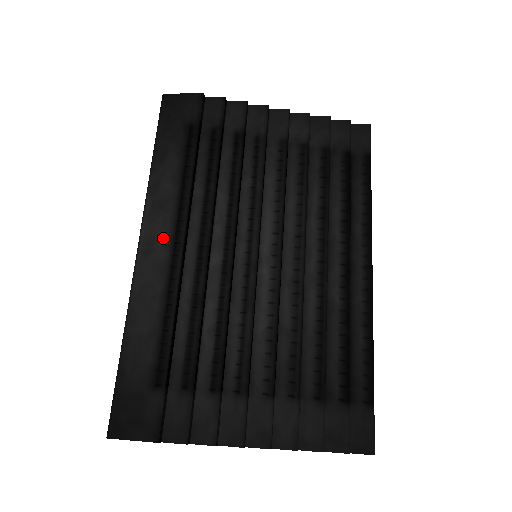
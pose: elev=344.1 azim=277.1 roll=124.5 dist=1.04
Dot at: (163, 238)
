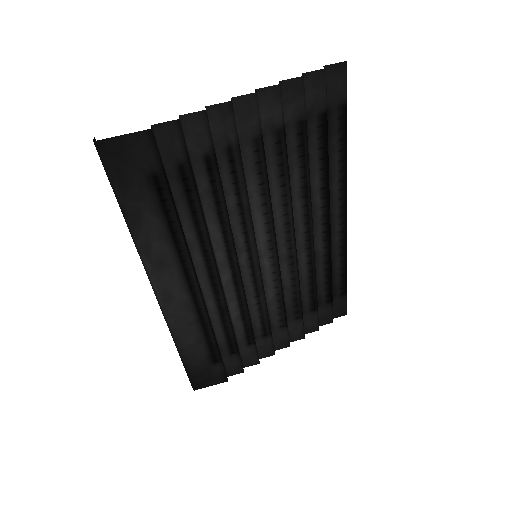
Dot at: (177, 287)
